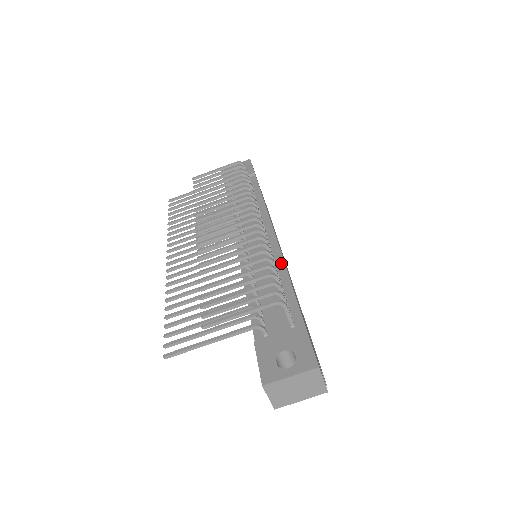
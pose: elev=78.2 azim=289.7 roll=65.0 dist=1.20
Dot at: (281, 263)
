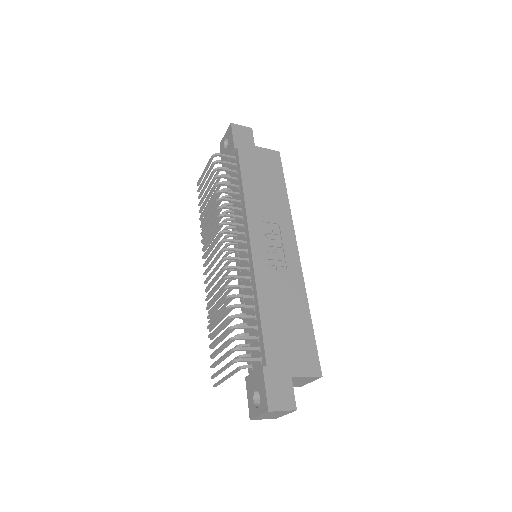
Dot at: (254, 286)
